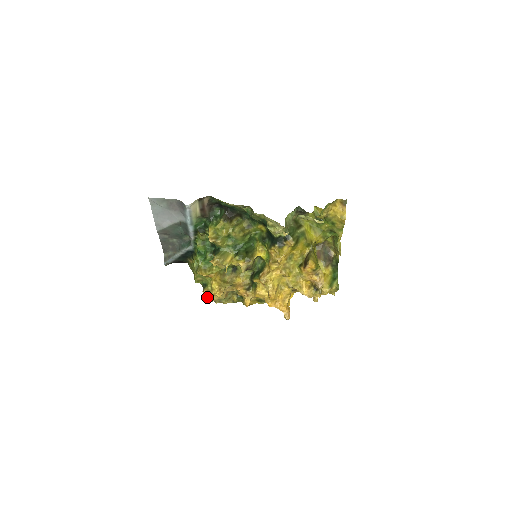
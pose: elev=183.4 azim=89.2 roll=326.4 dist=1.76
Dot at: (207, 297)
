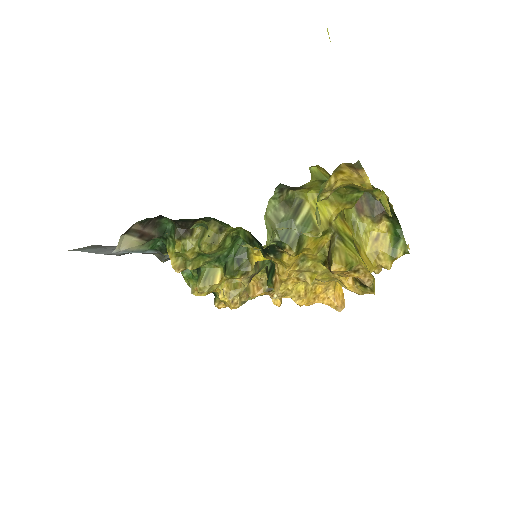
Dot at: (224, 307)
